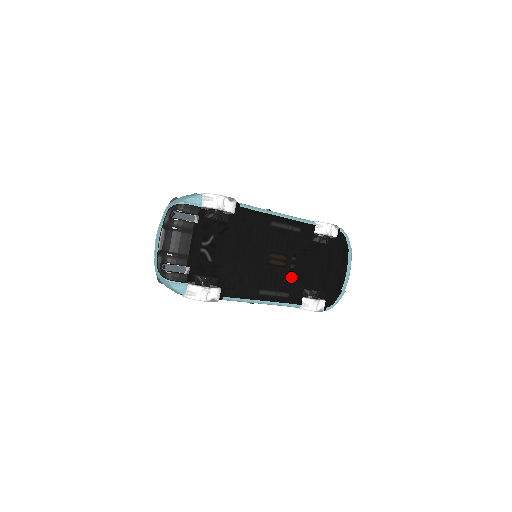
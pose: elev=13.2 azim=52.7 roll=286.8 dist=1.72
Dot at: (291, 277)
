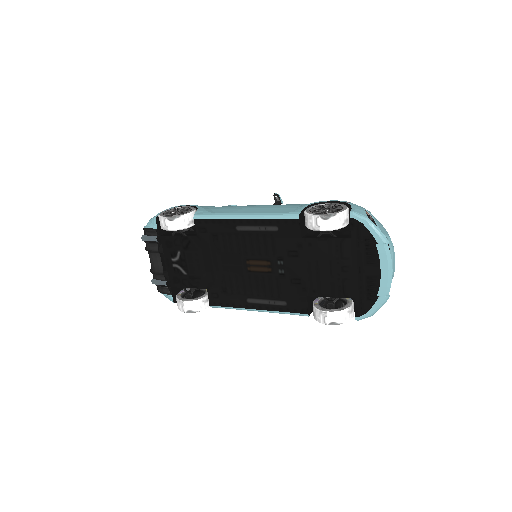
Dot at: (284, 283)
